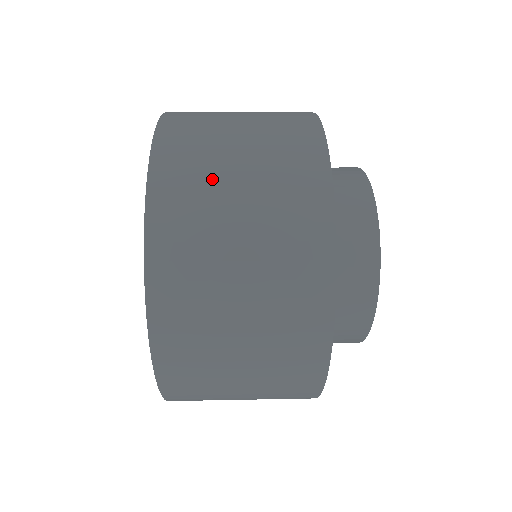
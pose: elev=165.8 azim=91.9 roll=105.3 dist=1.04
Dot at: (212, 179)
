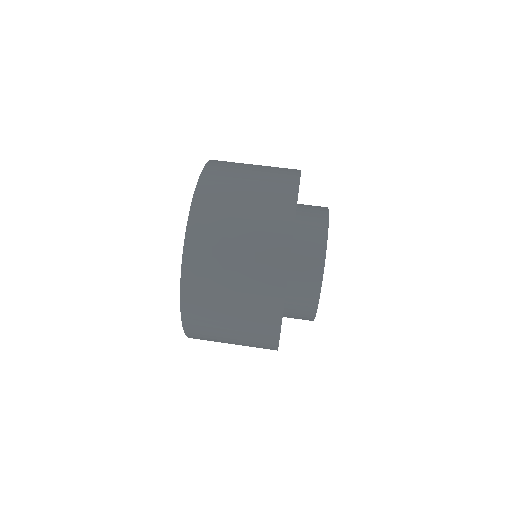
Dot at: (226, 212)
